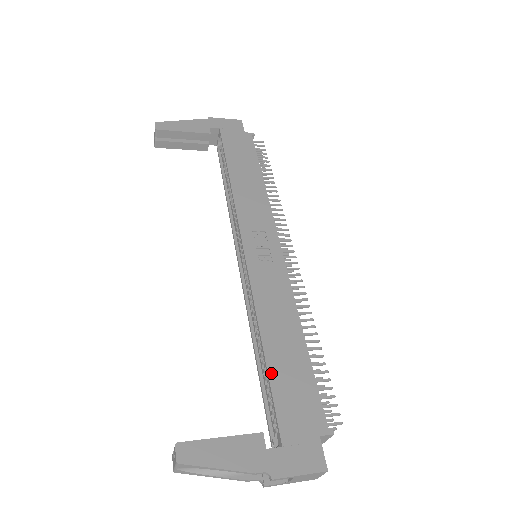
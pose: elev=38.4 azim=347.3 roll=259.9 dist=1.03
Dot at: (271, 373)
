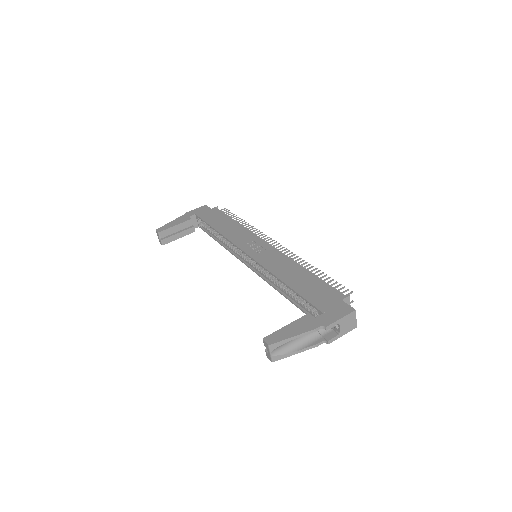
Dot at: (297, 290)
